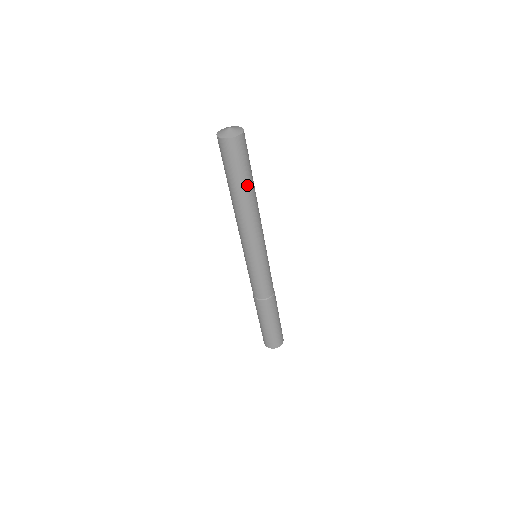
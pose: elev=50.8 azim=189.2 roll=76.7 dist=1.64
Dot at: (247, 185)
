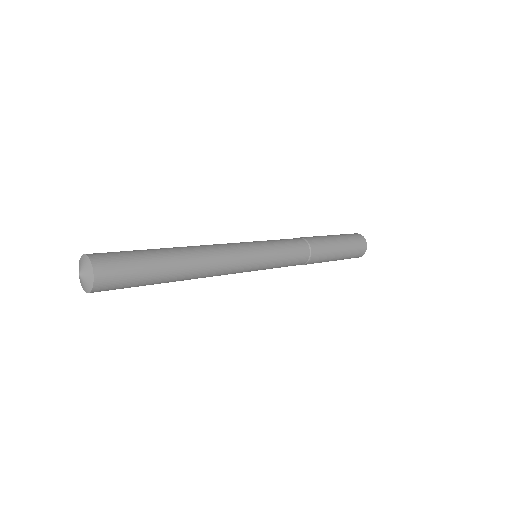
Dot at: occluded
